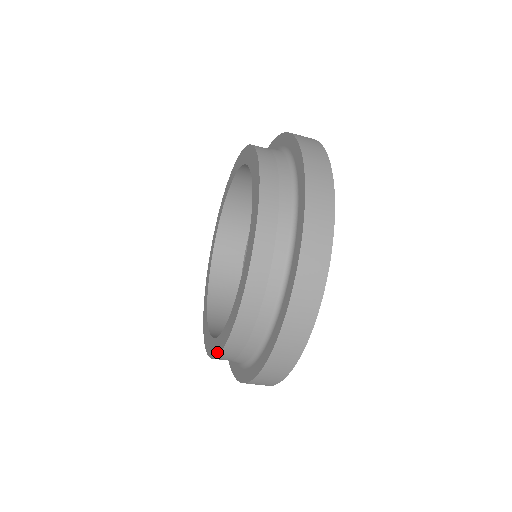
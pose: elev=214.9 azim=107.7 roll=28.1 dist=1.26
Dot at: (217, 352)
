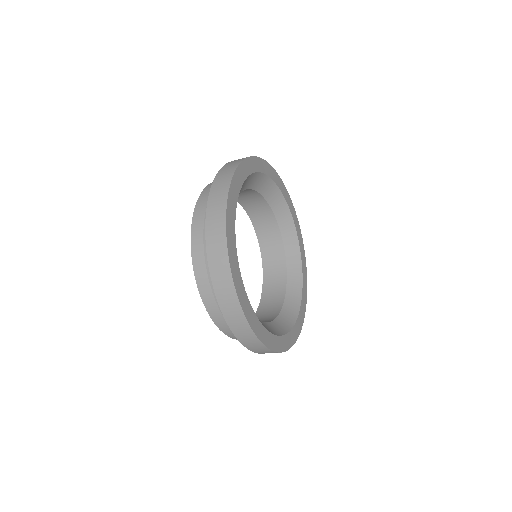
Dot at: occluded
